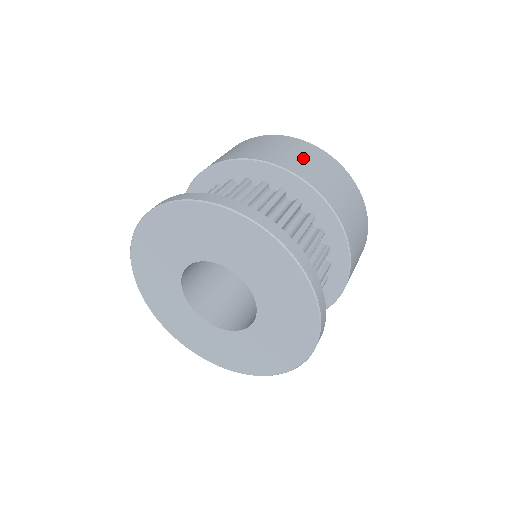
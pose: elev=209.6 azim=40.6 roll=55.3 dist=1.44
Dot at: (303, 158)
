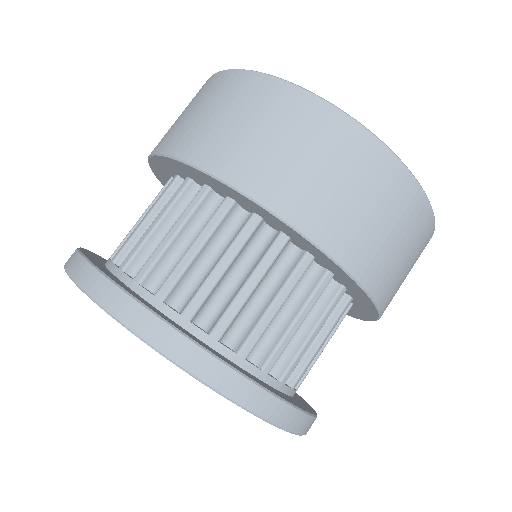
Dot at: (293, 153)
